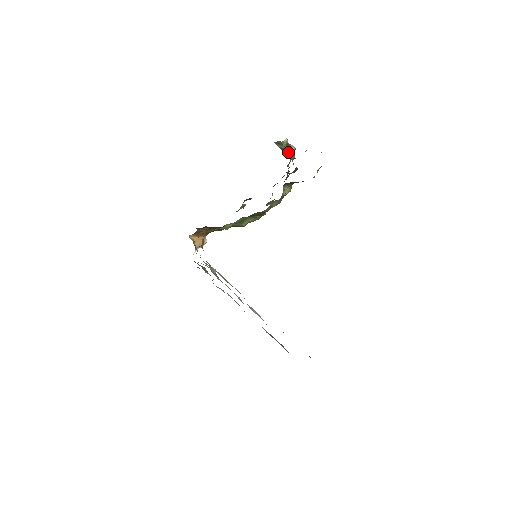
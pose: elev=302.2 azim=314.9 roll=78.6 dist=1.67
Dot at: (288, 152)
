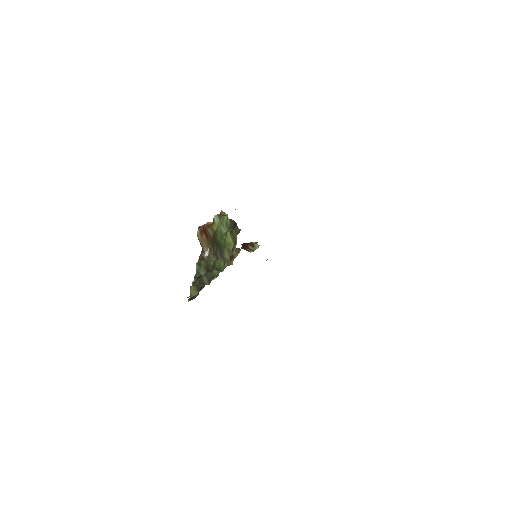
Dot at: occluded
